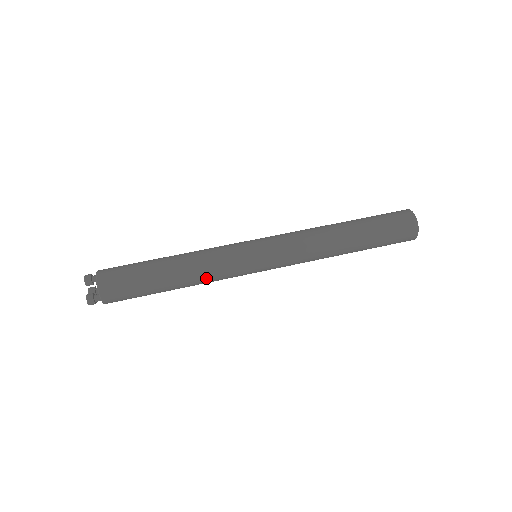
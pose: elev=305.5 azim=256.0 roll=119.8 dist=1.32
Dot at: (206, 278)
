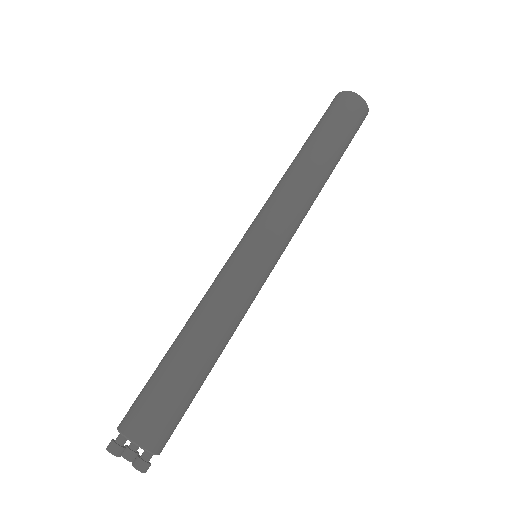
Dot at: (237, 324)
